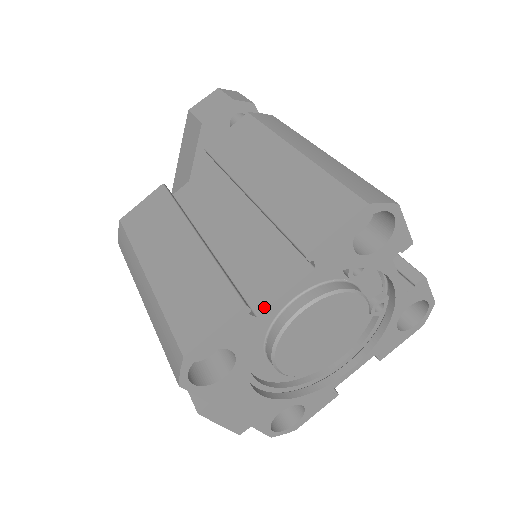
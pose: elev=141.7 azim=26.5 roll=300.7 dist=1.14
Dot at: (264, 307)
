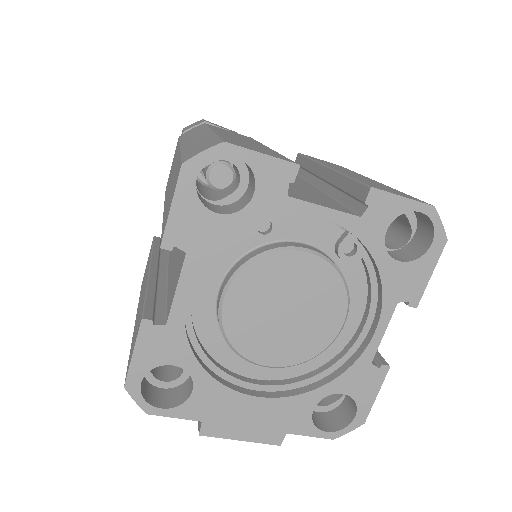
Dot at: (169, 312)
